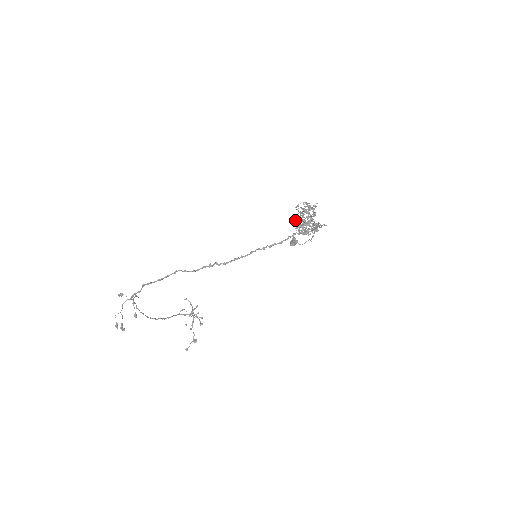
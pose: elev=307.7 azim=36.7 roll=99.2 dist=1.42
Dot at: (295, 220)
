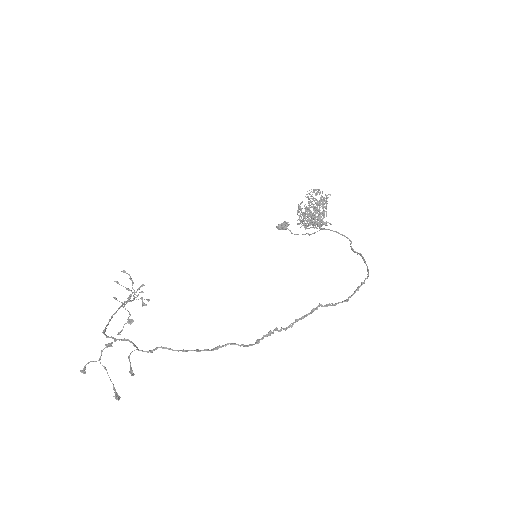
Dot at: (300, 208)
